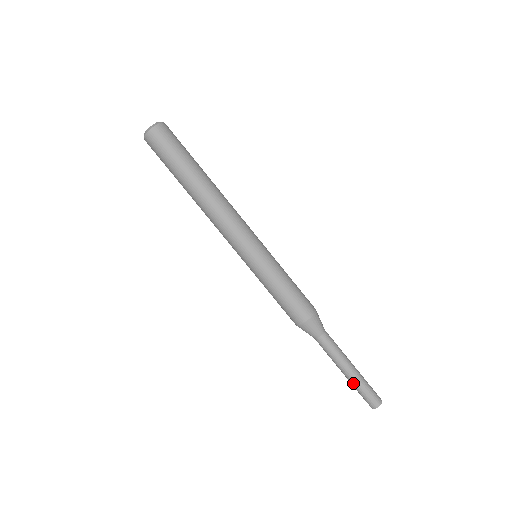
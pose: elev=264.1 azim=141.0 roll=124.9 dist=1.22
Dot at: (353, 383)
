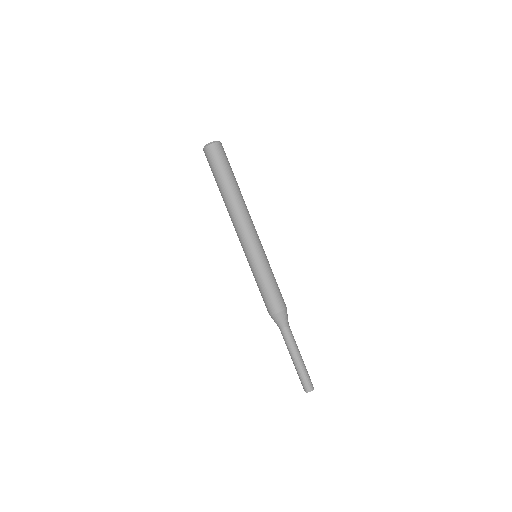
Dot at: (299, 368)
